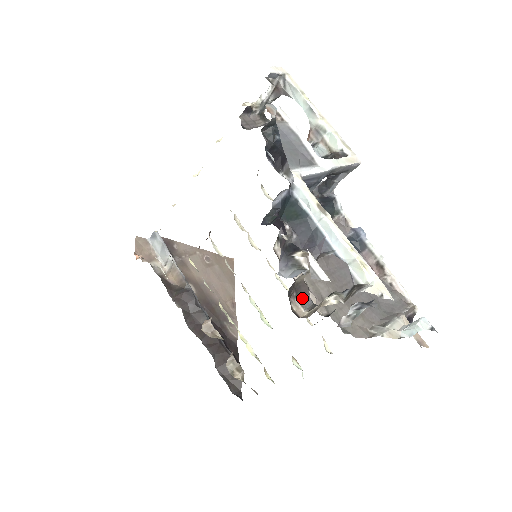
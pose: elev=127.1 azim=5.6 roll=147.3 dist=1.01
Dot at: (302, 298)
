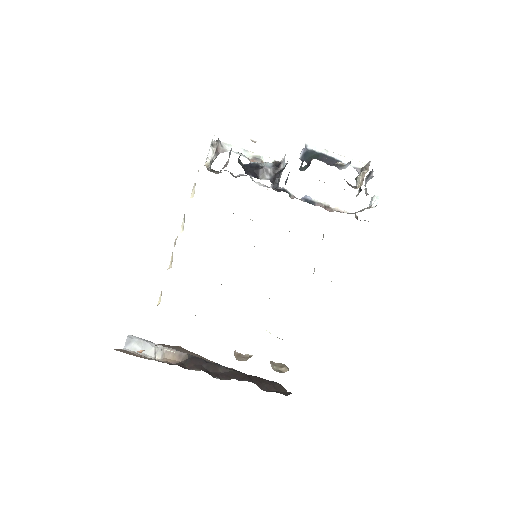
Dot at: (349, 185)
